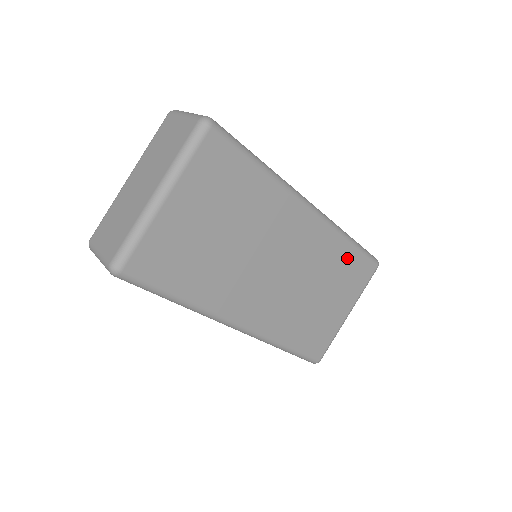
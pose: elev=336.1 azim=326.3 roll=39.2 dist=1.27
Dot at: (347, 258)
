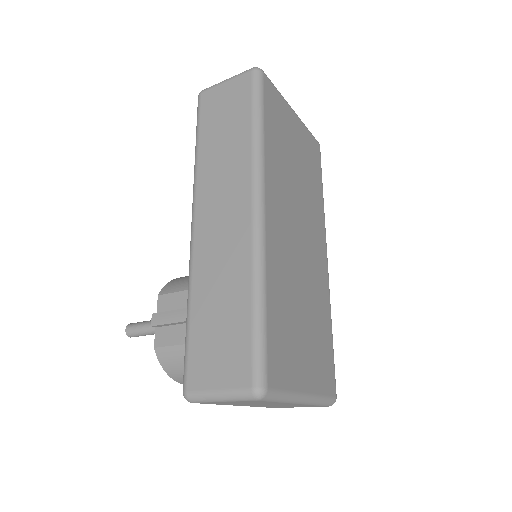
Dot at: (326, 336)
